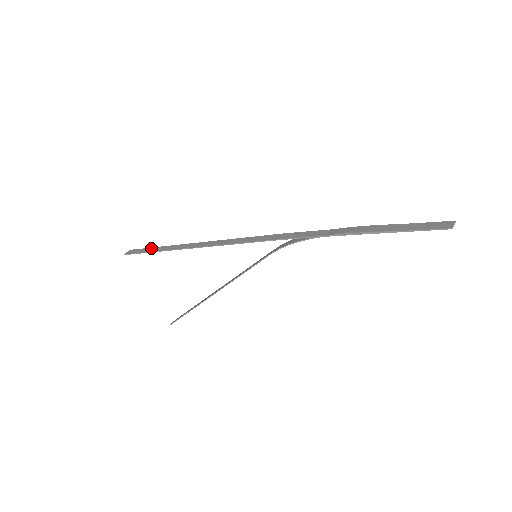
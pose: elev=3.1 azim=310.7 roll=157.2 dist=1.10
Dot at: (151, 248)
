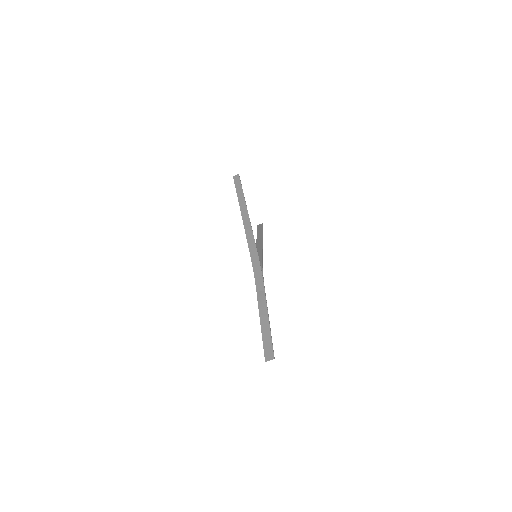
Dot at: (240, 188)
